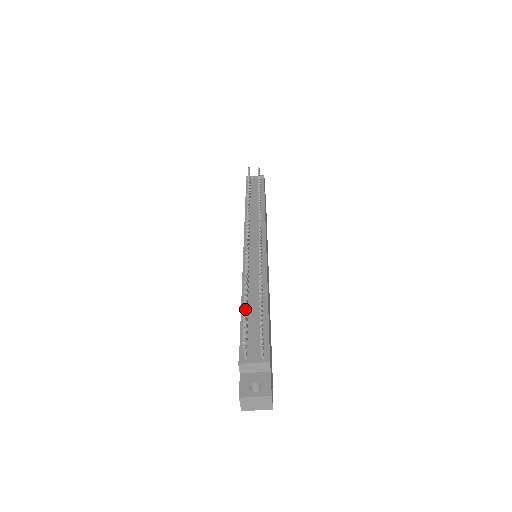
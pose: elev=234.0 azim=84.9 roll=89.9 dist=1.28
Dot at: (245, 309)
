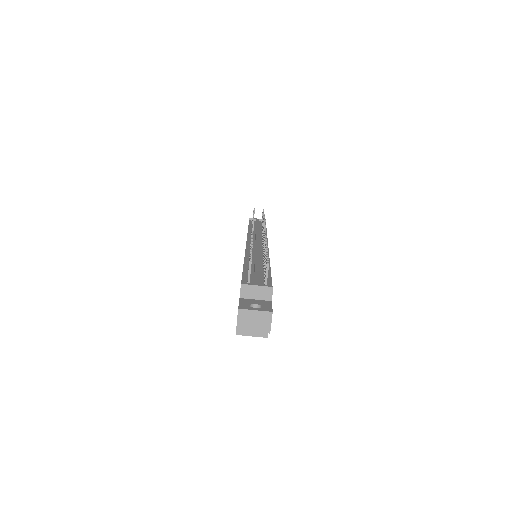
Dot at: occluded
